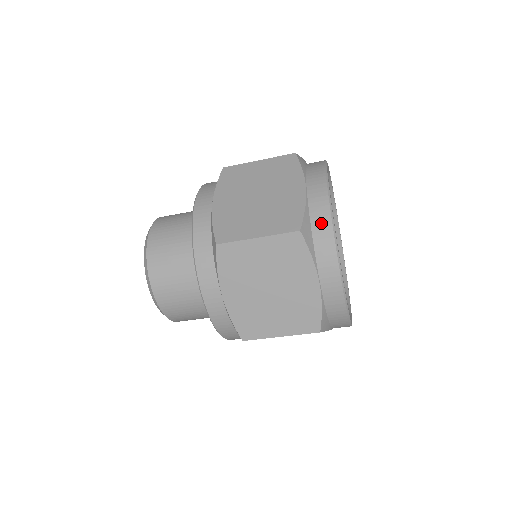
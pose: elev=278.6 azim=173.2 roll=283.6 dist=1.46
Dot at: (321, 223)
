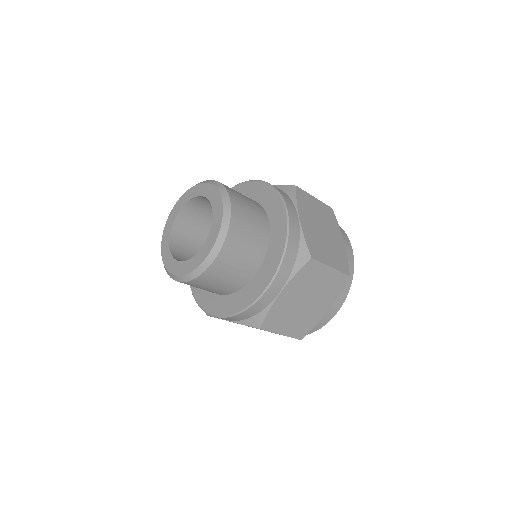
Dot at: occluded
